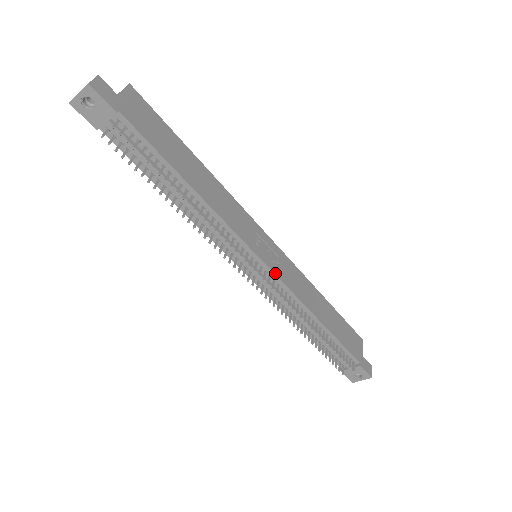
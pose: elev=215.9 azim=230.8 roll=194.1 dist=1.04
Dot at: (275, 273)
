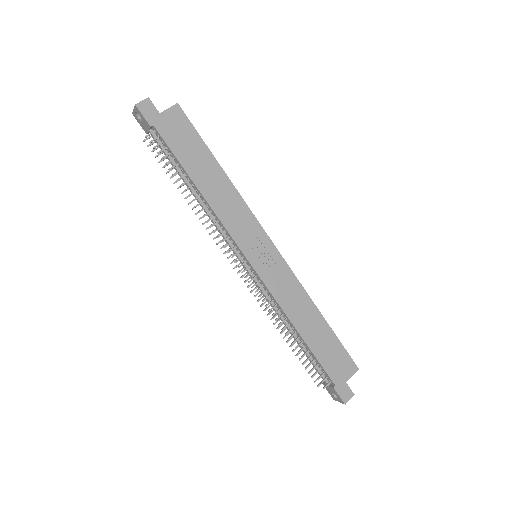
Dot at: (260, 275)
